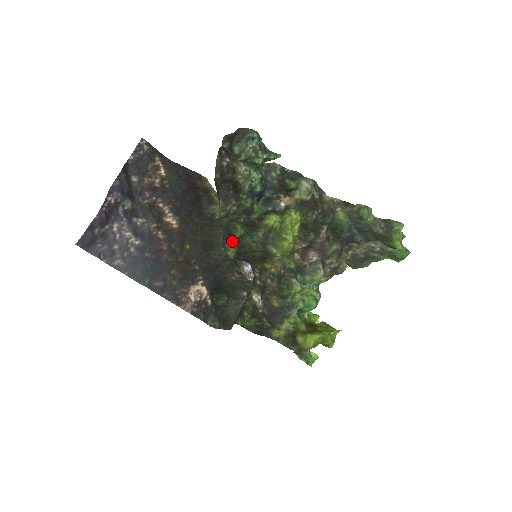
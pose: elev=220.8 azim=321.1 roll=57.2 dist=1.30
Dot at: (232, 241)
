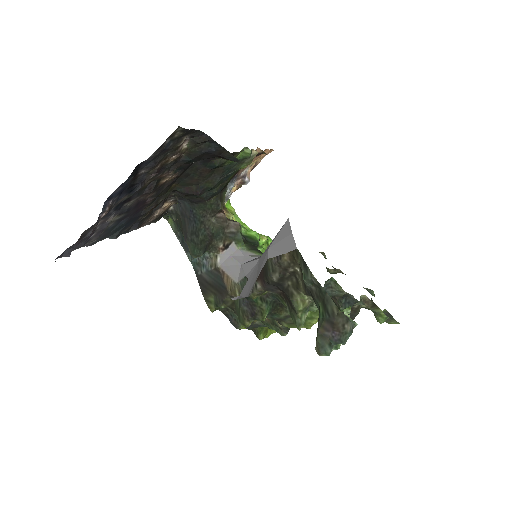
Dot at: occluded
